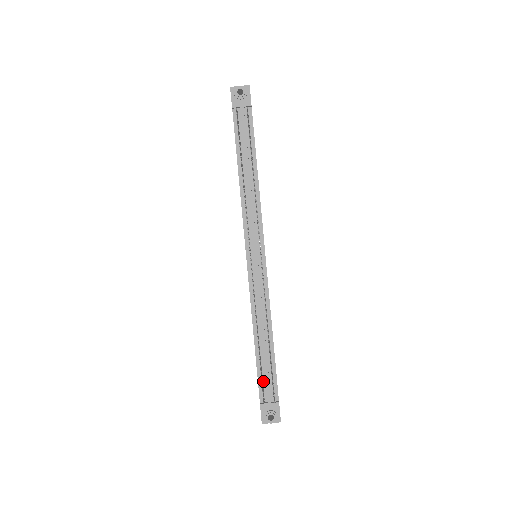
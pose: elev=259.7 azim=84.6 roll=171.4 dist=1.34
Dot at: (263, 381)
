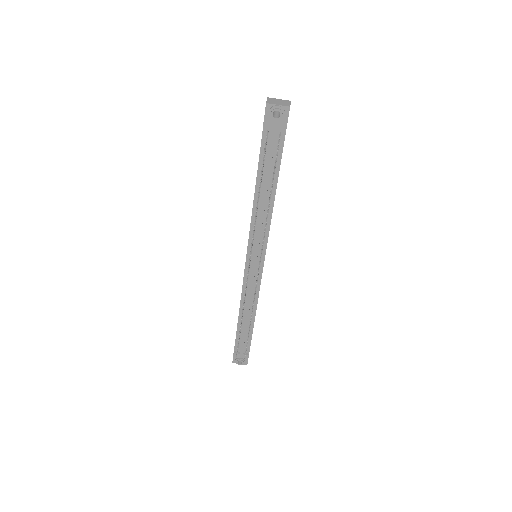
Dot at: (240, 341)
